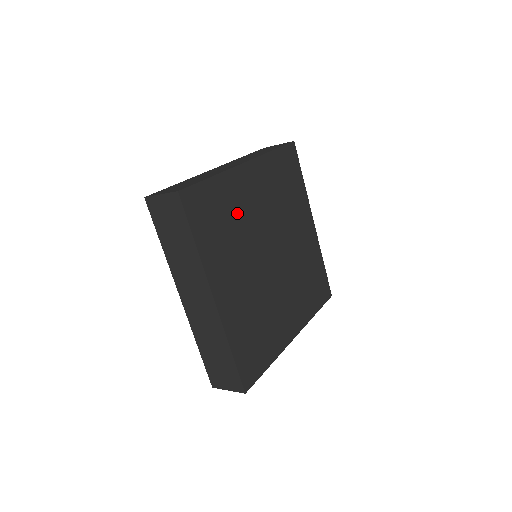
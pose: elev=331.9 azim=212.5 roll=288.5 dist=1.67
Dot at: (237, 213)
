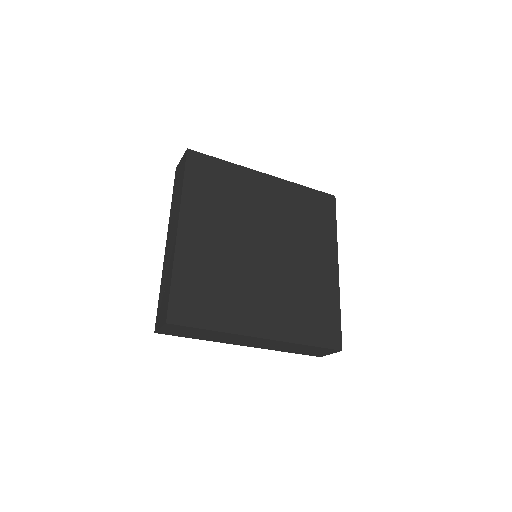
Dot at: (238, 195)
